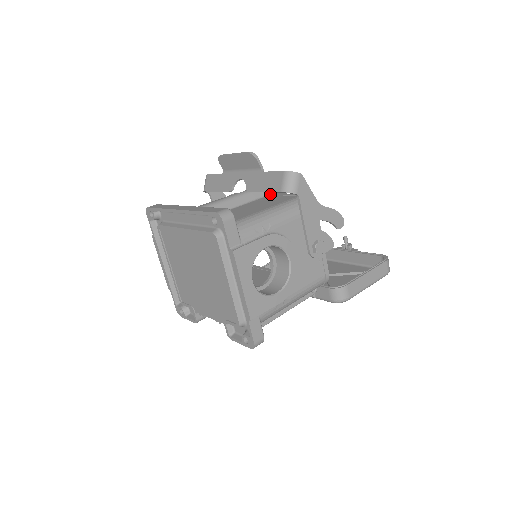
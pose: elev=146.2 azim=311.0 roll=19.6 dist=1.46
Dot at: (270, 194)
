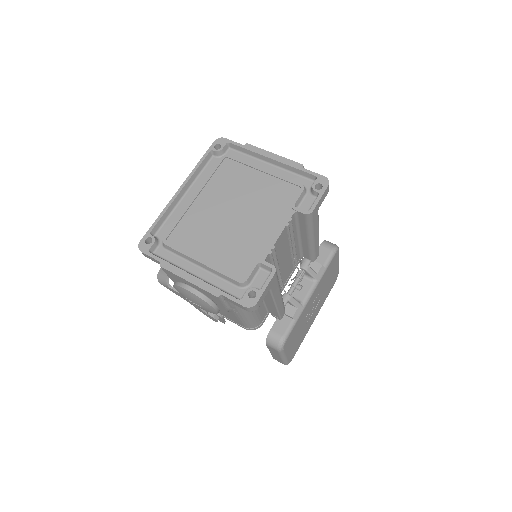
Dot at: occluded
